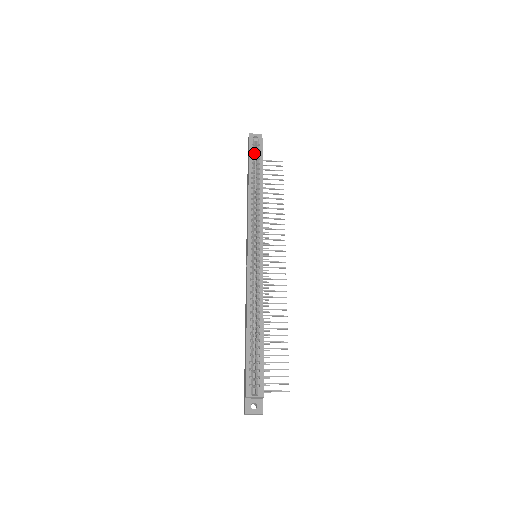
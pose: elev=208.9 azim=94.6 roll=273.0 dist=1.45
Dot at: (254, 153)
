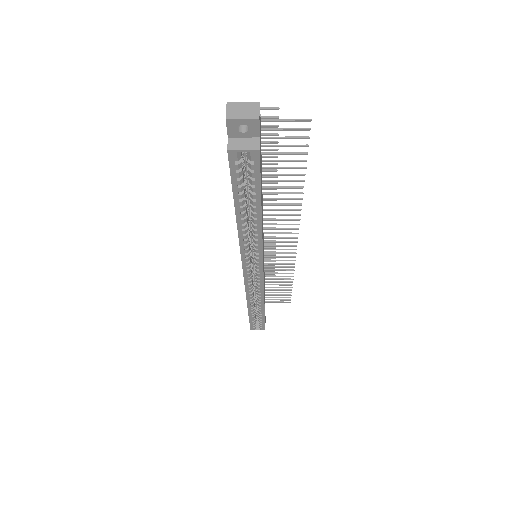
Dot at: (242, 157)
